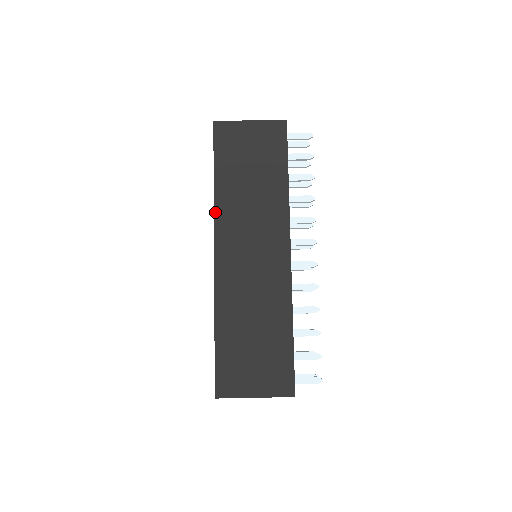
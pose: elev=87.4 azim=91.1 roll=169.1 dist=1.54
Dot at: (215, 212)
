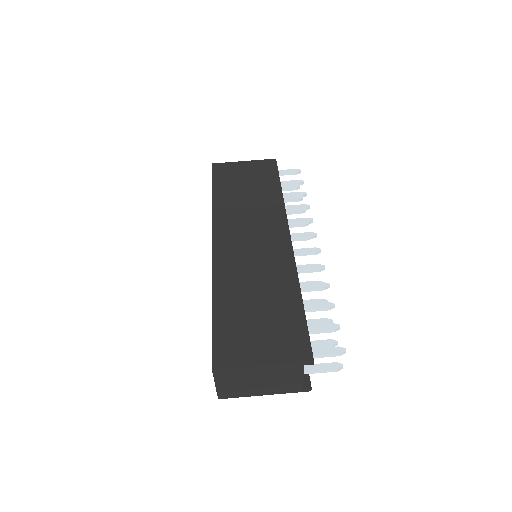
Dot at: (213, 215)
